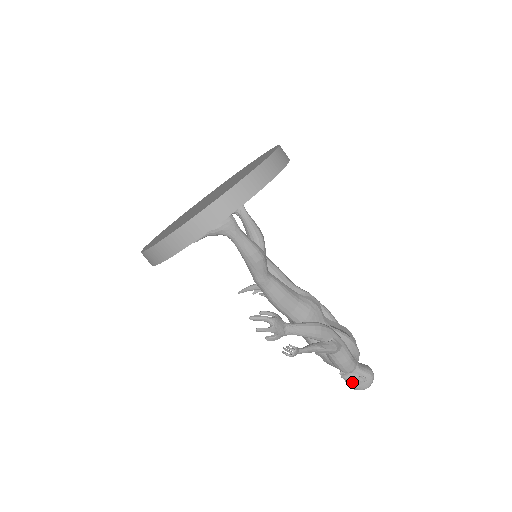
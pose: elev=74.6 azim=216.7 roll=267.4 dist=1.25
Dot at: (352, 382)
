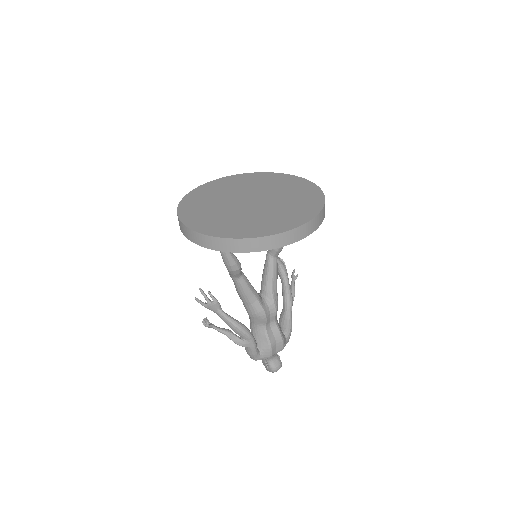
Dot at: (262, 360)
